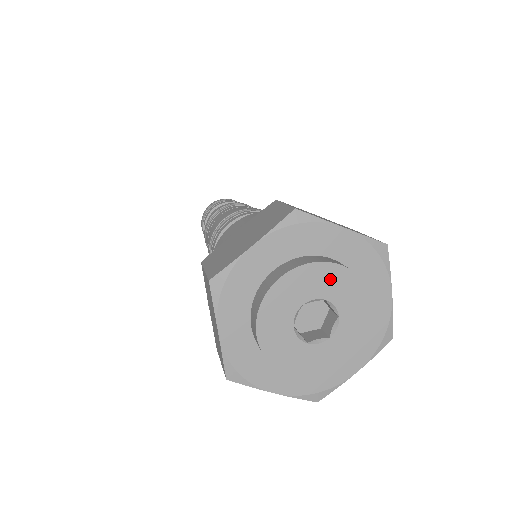
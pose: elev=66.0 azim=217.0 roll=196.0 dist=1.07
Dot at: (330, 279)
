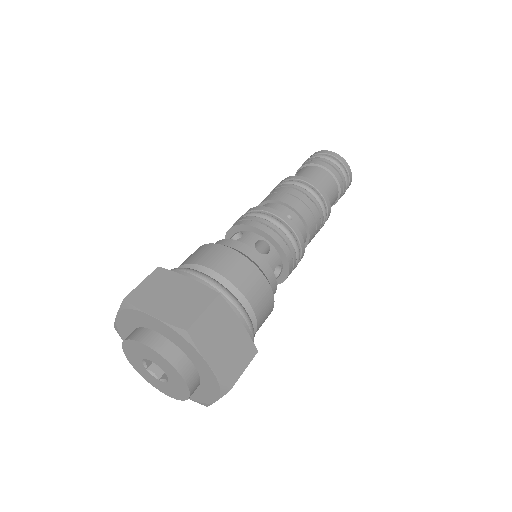
Dot at: (172, 372)
